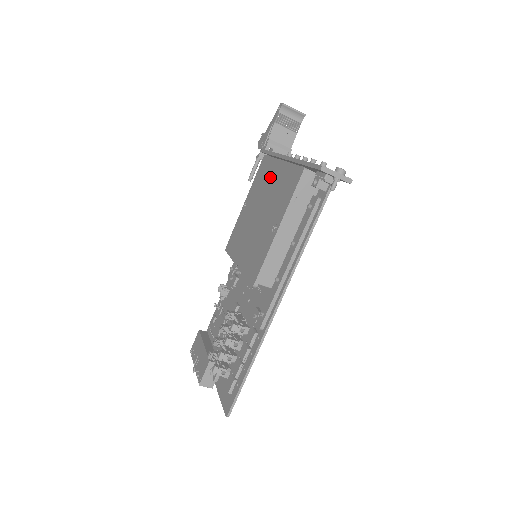
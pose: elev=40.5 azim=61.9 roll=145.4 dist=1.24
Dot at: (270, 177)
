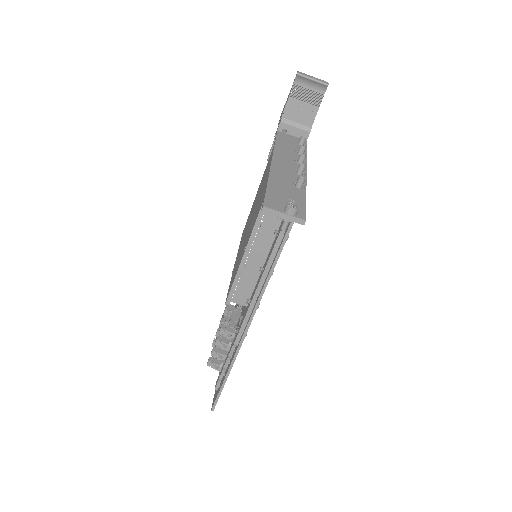
Dot at: (266, 175)
